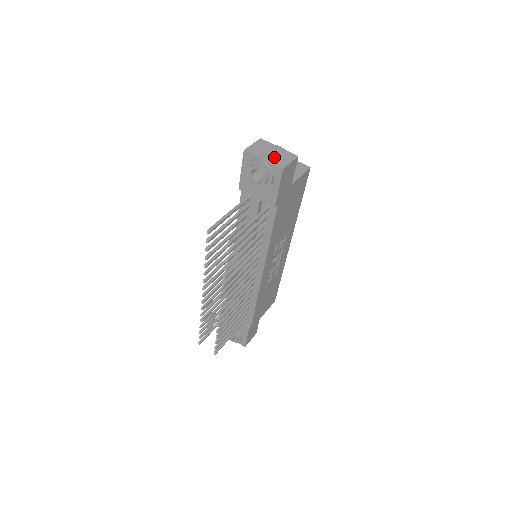
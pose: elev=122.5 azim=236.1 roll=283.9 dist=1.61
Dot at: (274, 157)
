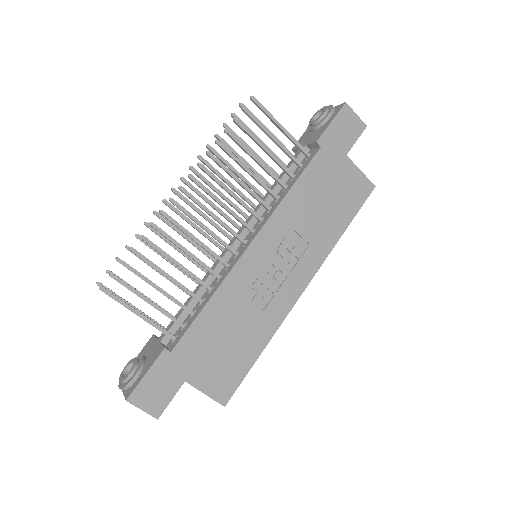
Dot at: occluded
